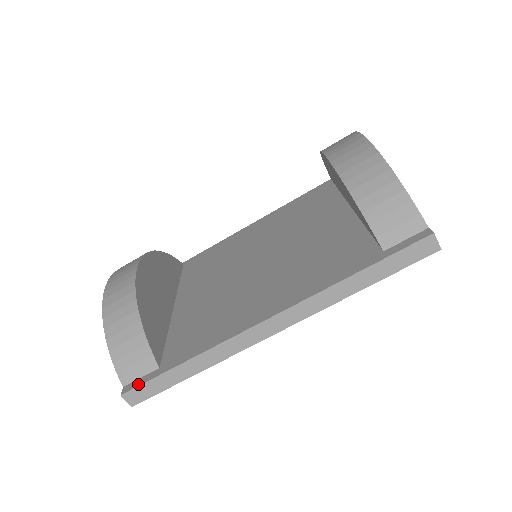
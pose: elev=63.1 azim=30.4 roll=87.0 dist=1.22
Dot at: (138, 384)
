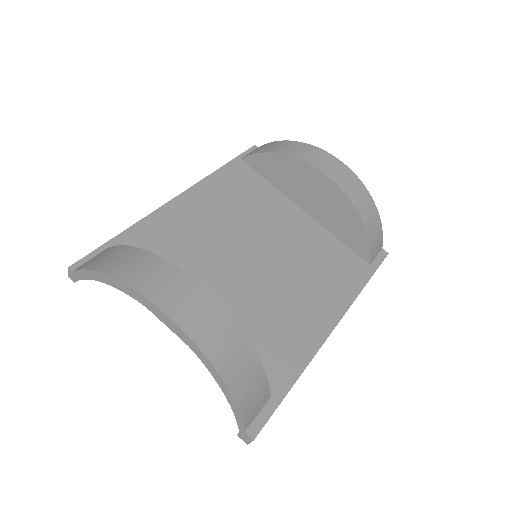
Dot at: (265, 421)
